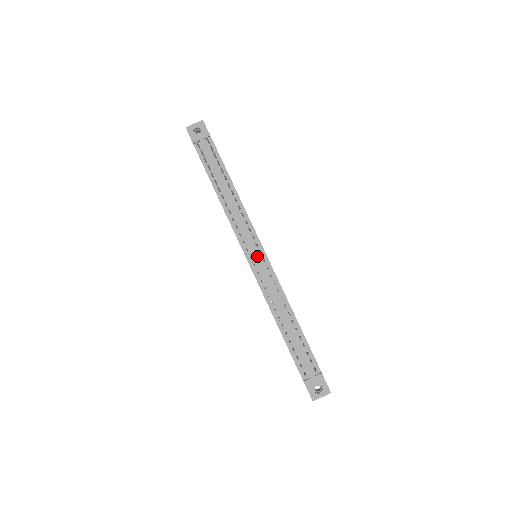
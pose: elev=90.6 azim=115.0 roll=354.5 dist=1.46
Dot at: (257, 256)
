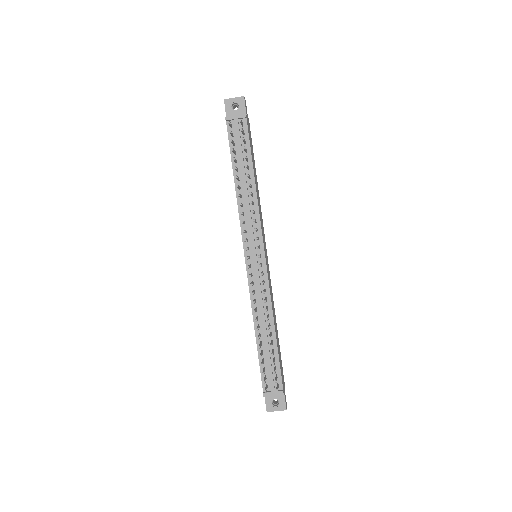
Dot at: (256, 259)
